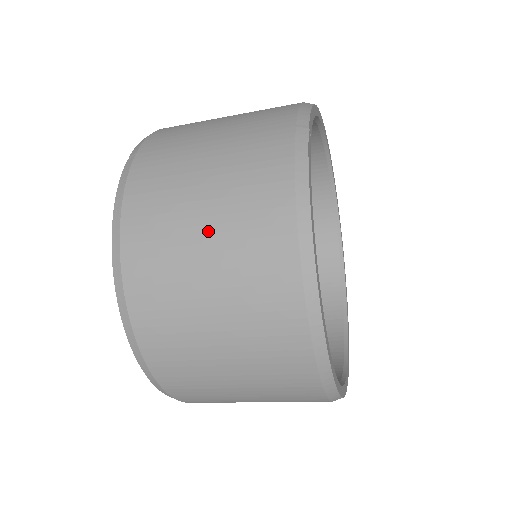
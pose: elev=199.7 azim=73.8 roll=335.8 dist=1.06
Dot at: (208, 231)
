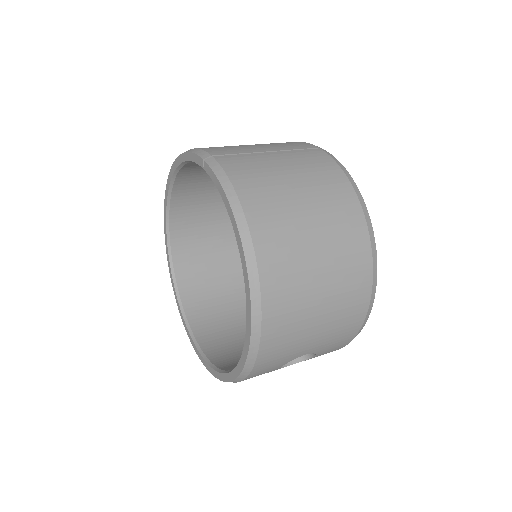
Dot at: (307, 202)
